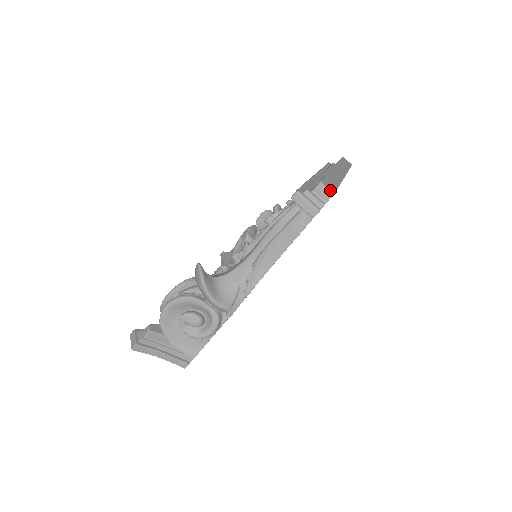
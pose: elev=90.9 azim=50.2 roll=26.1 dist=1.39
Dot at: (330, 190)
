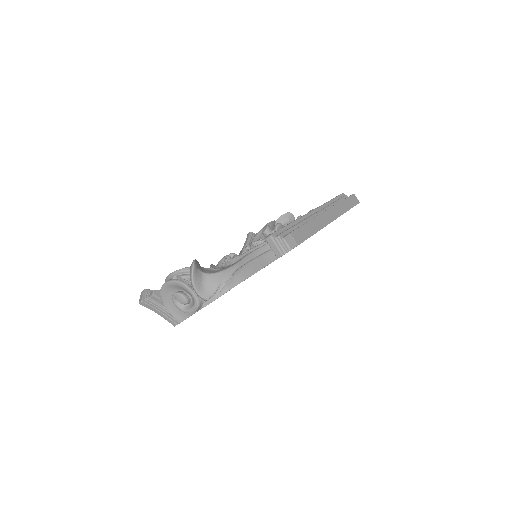
Dot at: (295, 242)
